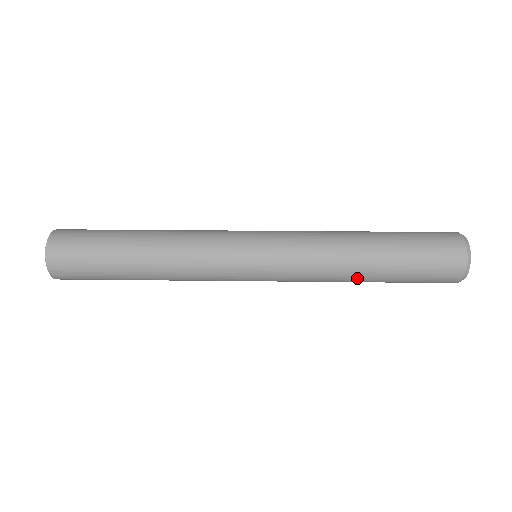
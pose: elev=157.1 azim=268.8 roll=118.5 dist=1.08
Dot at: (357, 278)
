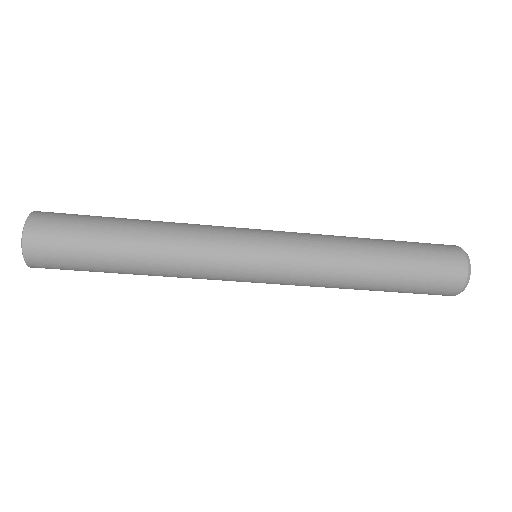
Dot at: (363, 276)
